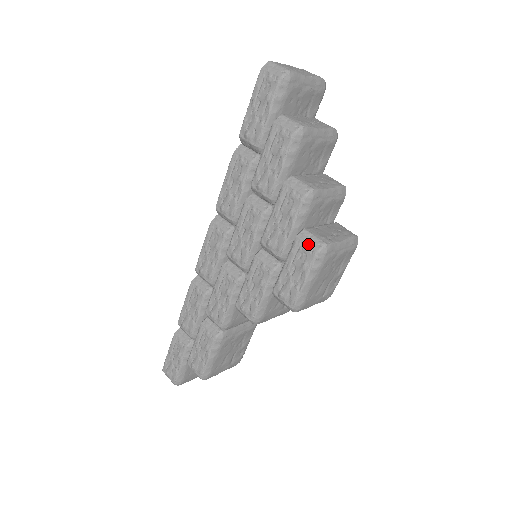
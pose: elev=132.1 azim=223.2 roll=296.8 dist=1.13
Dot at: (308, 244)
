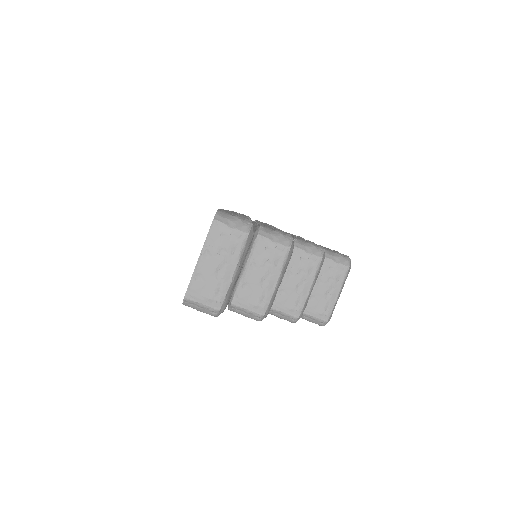
Dot at: occluded
